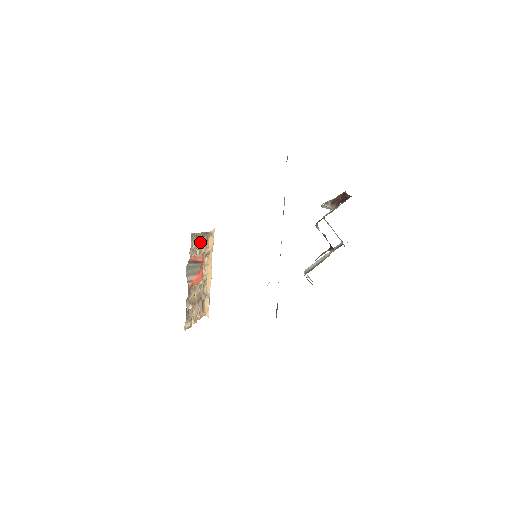
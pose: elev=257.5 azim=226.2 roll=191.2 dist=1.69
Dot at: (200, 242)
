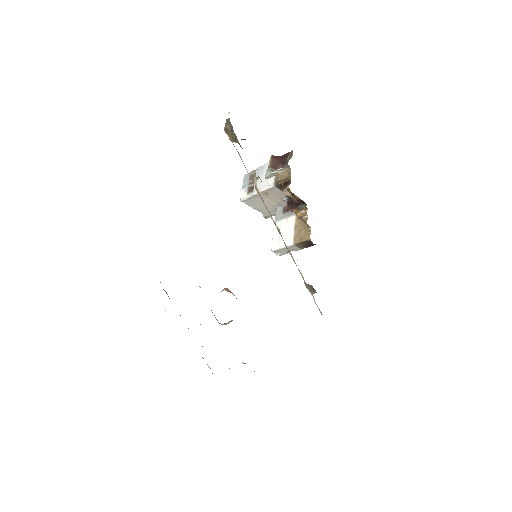
Dot at: occluded
